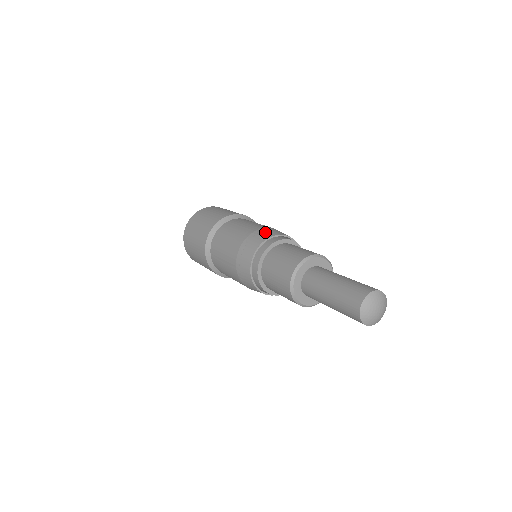
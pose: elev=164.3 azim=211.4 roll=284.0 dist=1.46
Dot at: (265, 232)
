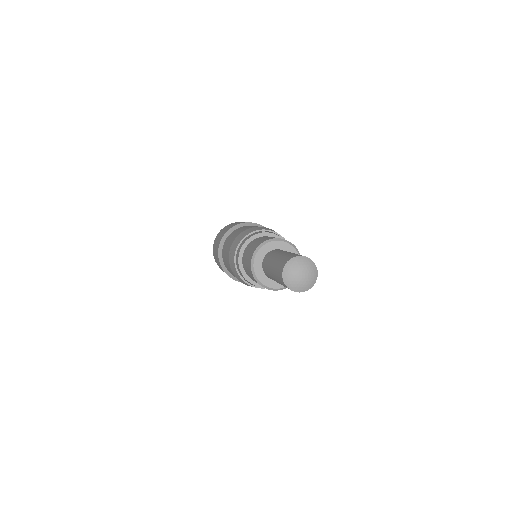
Dot at: (250, 230)
